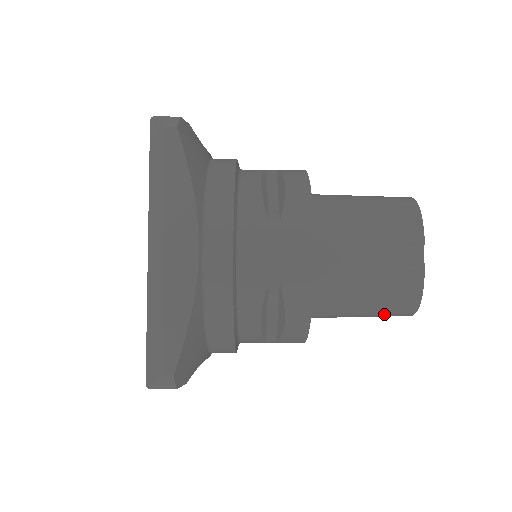
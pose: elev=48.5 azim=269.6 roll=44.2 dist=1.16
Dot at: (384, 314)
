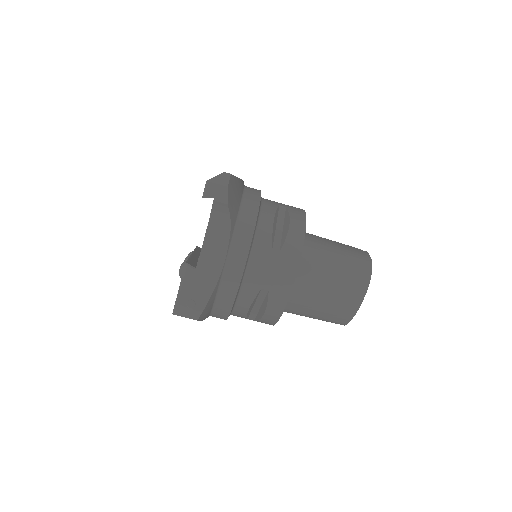
Dot at: (351, 269)
